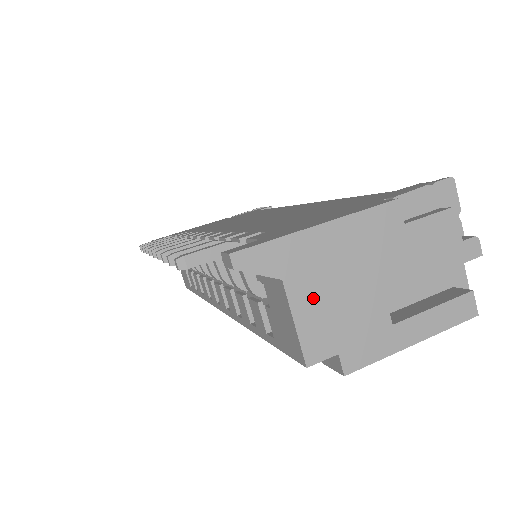
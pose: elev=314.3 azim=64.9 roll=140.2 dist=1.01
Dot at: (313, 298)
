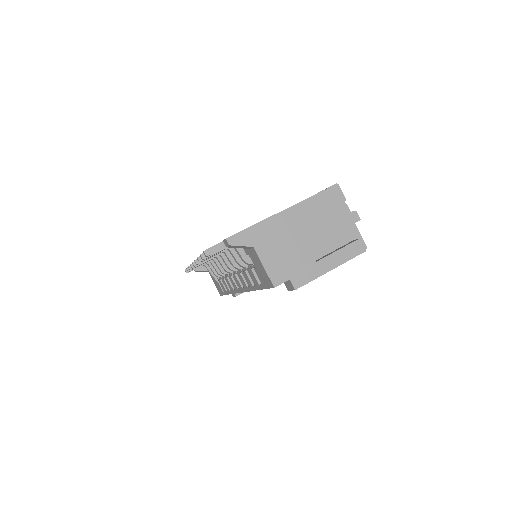
Dot at: (271, 254)
